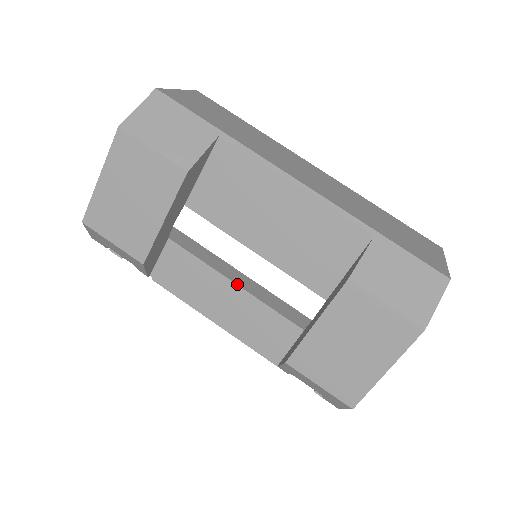
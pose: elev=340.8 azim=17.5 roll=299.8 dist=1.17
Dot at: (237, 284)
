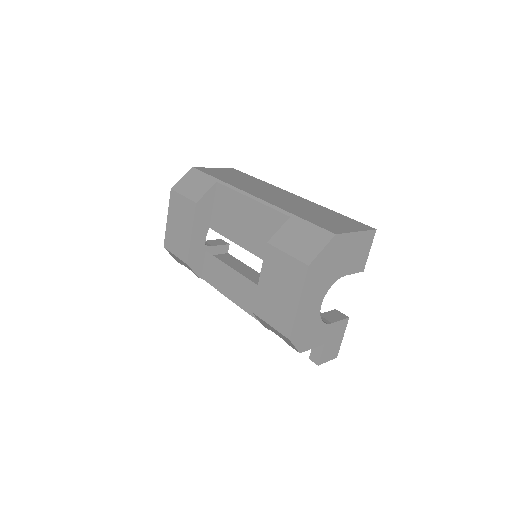
Dot at: occluded
